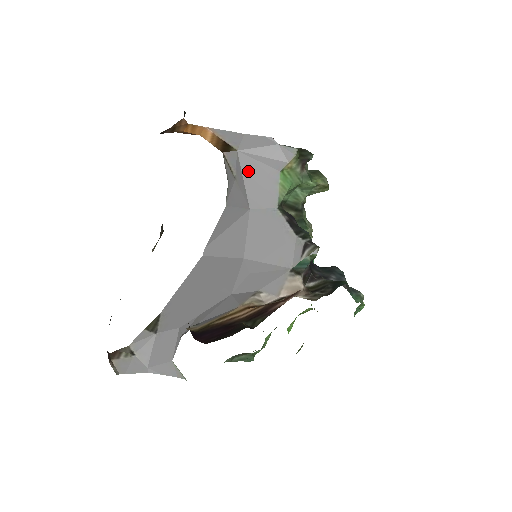
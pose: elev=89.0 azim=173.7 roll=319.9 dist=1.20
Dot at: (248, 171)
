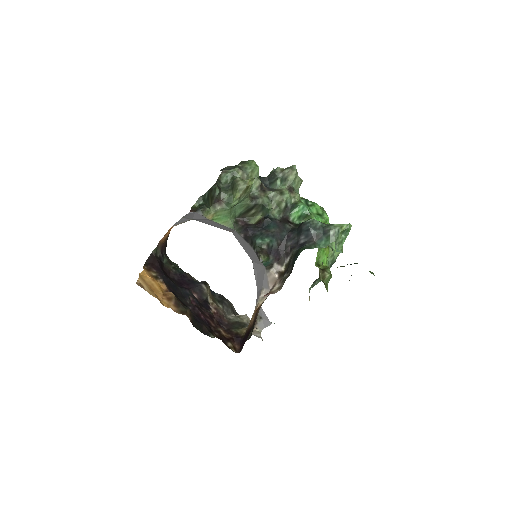
Dot at: (207, 223)
